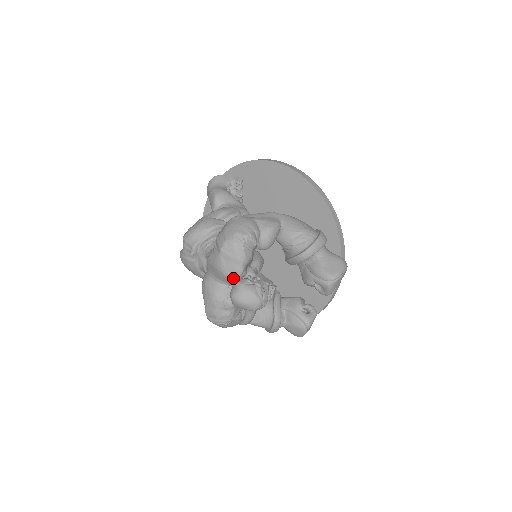
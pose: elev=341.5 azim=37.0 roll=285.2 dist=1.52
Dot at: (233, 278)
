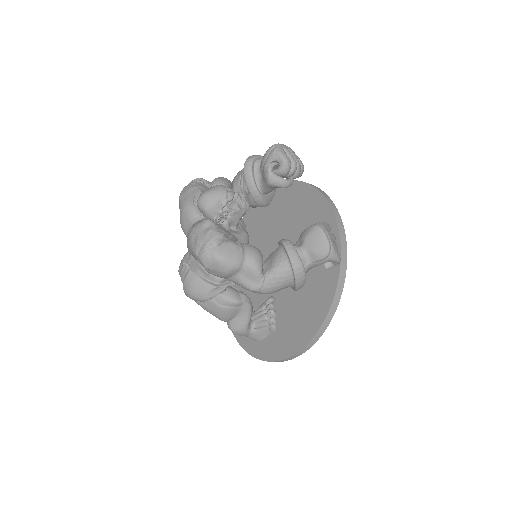
Dot at: (195, 200)
